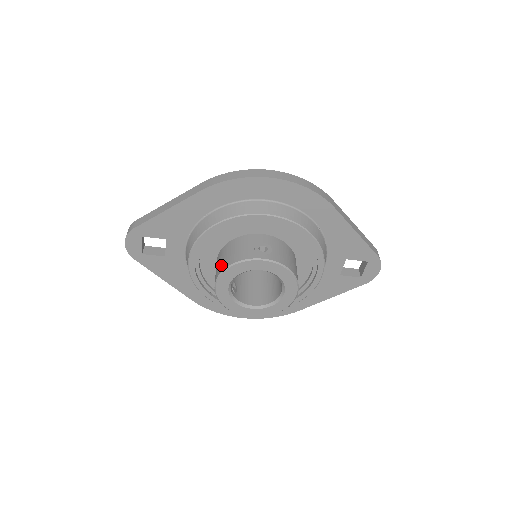
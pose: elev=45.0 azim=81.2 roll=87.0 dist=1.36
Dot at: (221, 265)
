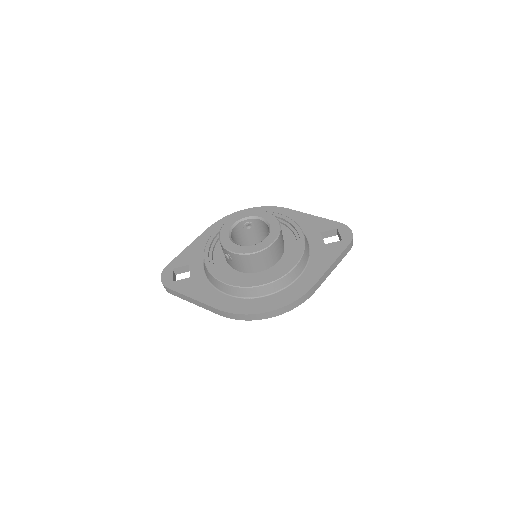
Dot at: occluded
